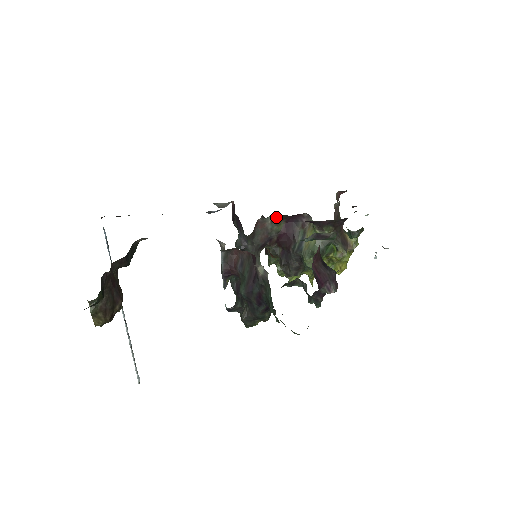
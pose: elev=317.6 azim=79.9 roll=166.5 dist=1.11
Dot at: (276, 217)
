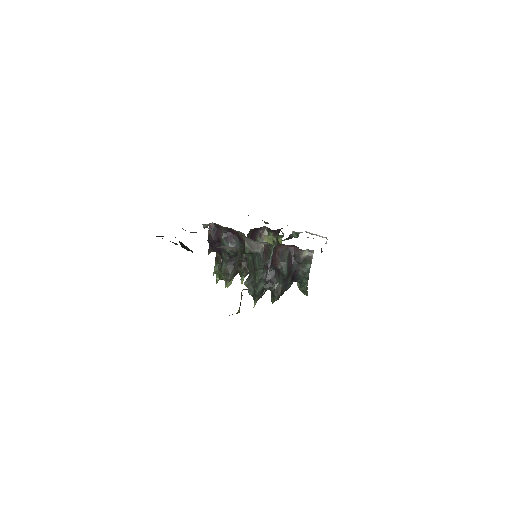
Dot at: (252, 230)
